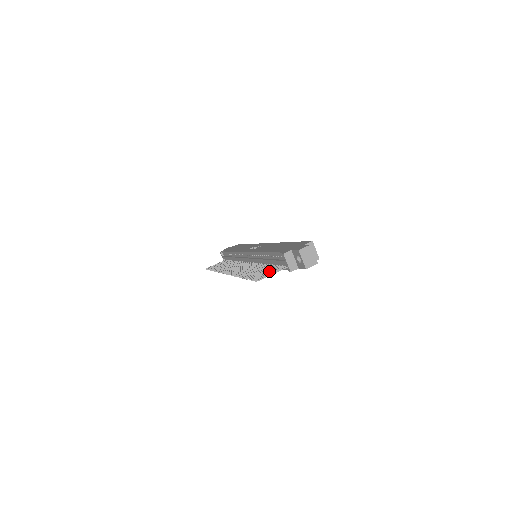
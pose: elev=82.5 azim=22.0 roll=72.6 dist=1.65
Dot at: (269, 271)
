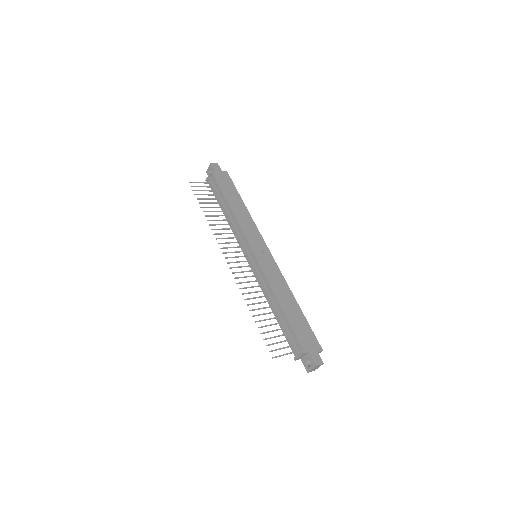
Dot at: (280, 342)
